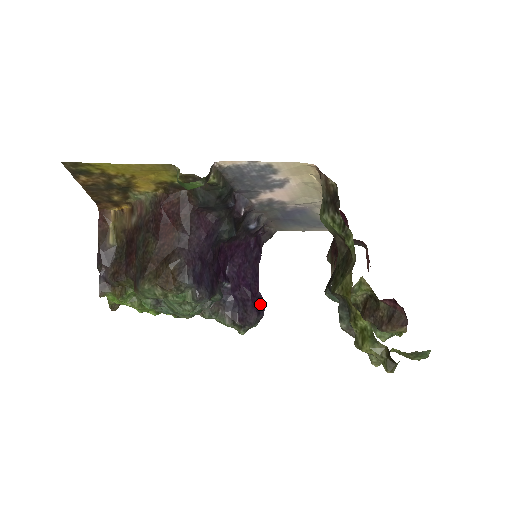
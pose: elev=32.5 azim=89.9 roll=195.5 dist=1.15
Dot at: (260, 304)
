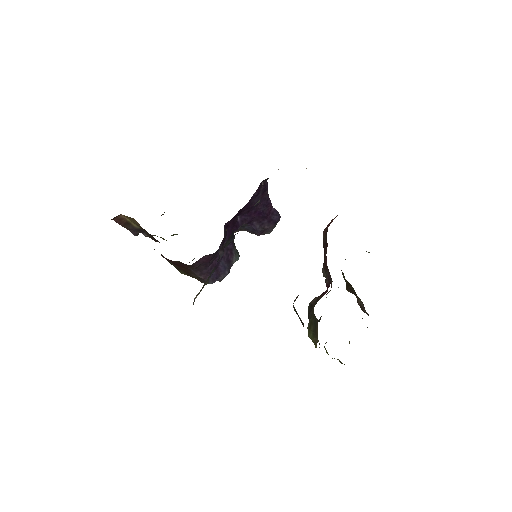
Dot at: (275, 216)
